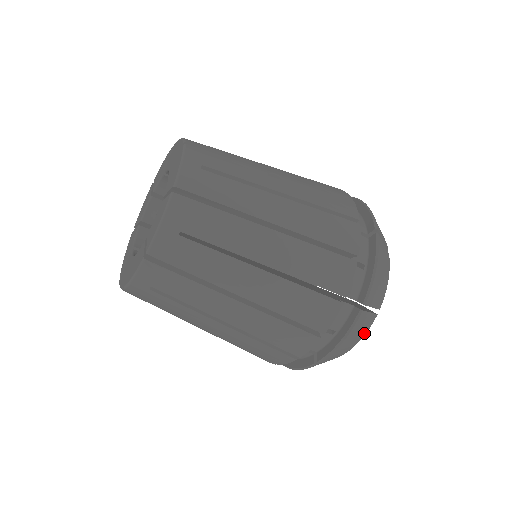
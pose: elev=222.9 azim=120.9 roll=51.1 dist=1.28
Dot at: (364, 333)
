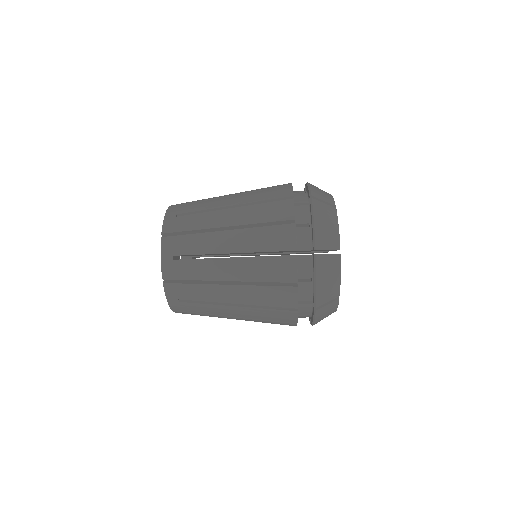
Dot at: (335, 221)
